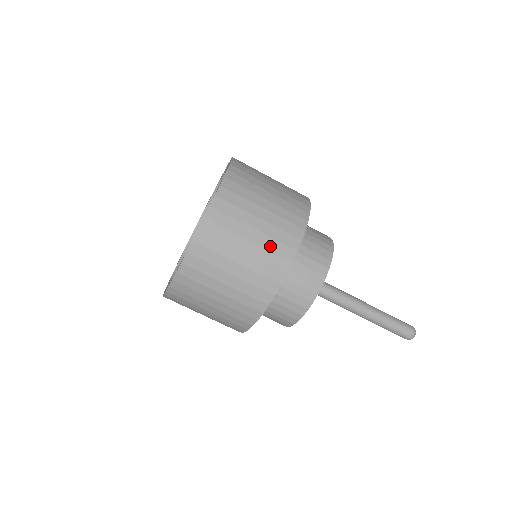
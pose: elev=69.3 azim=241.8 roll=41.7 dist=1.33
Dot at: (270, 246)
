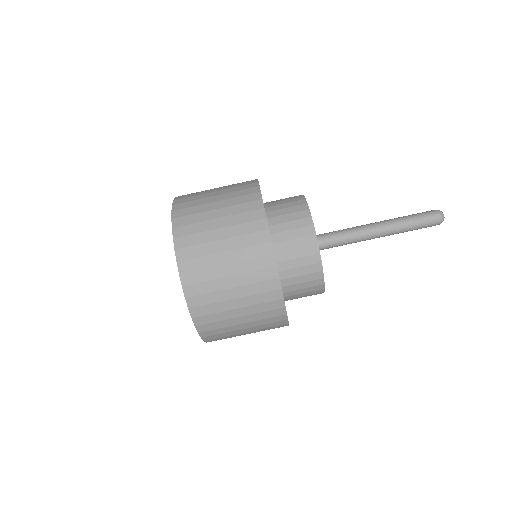
Dot at: (251, 279)
